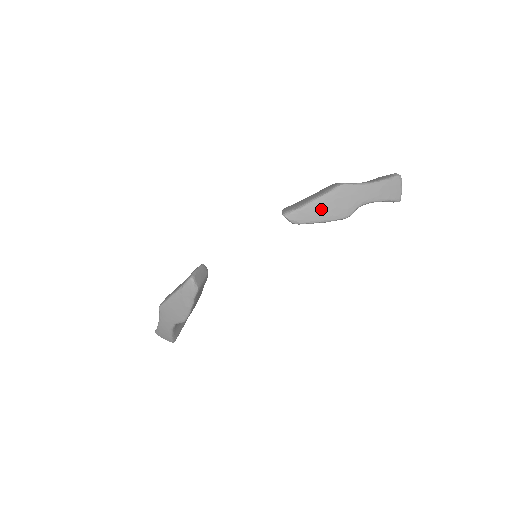
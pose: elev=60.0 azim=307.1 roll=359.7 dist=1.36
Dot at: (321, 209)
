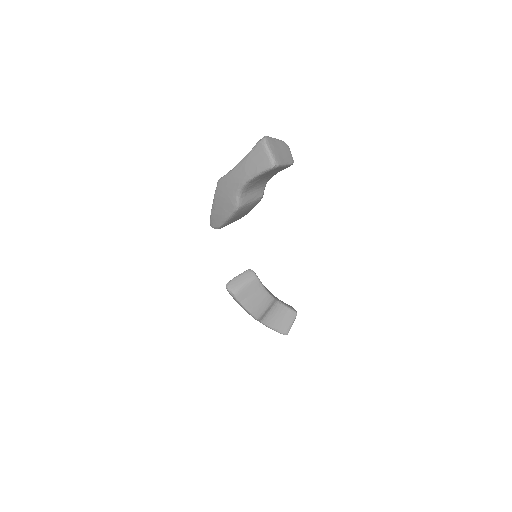
Dot at: (218, 210)
